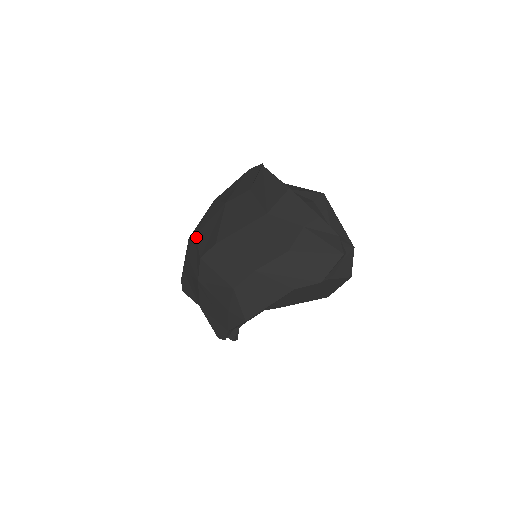
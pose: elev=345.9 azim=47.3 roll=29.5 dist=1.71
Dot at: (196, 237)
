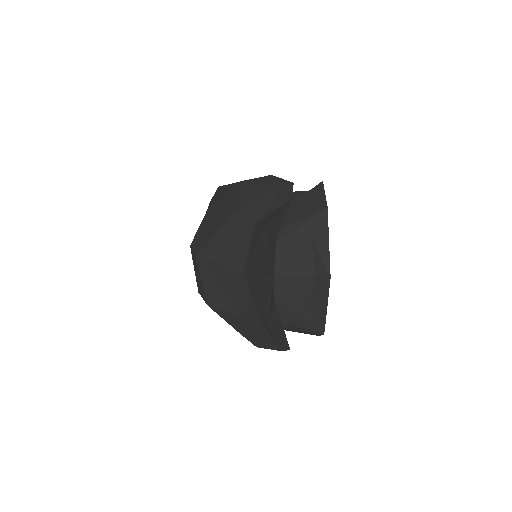
Dot at: occluded
